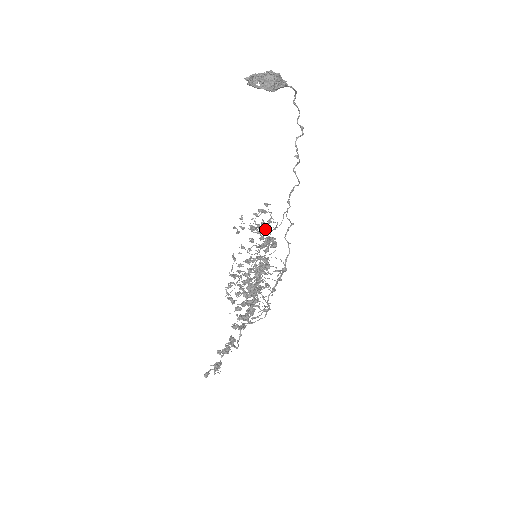
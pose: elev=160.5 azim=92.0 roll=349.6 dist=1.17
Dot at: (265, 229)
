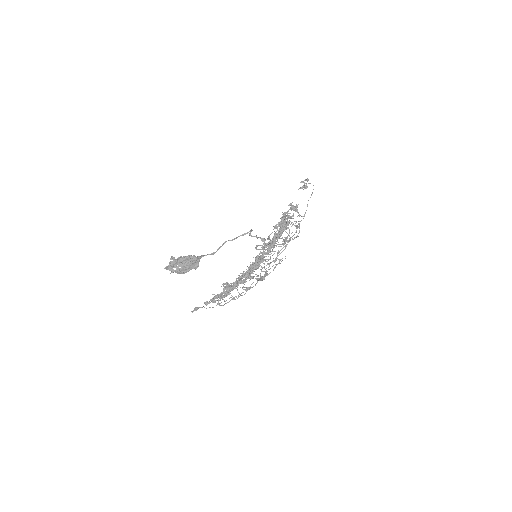
Dot at: occluded
